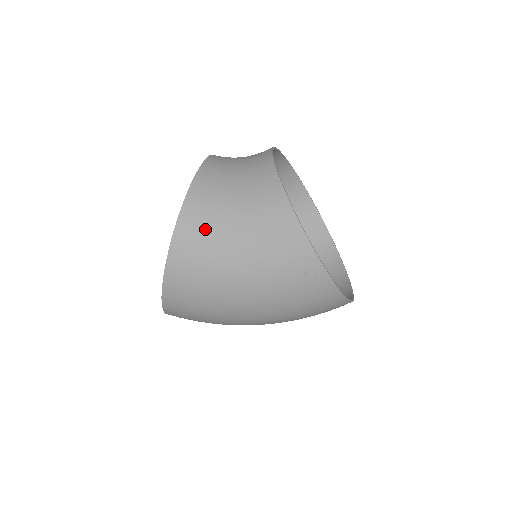
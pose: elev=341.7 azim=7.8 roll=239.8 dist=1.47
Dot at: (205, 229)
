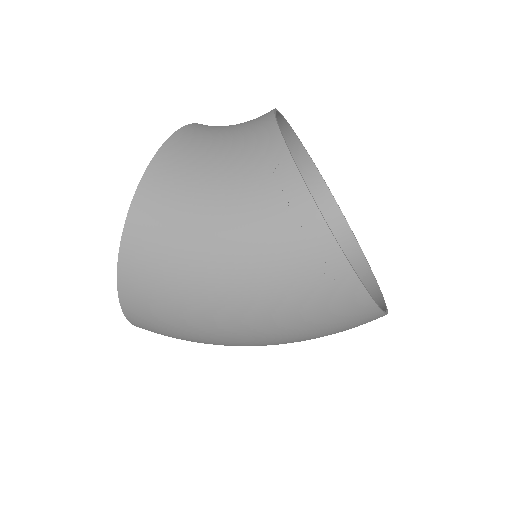
Dot at: (175, 191)
